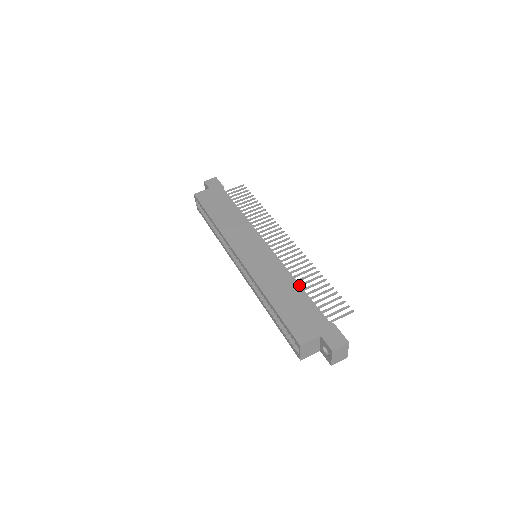
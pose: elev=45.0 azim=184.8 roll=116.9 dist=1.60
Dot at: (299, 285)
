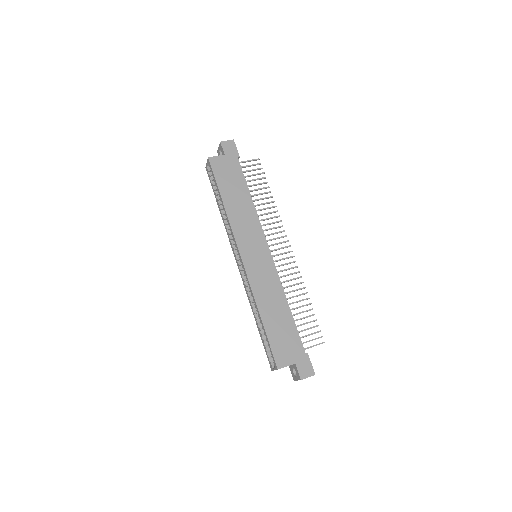
Dot at: (289, 307)
